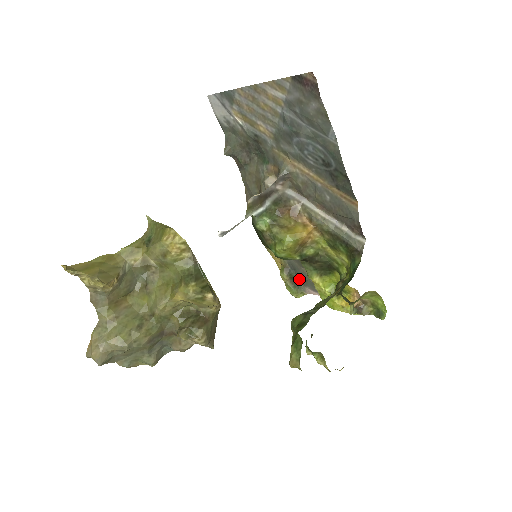
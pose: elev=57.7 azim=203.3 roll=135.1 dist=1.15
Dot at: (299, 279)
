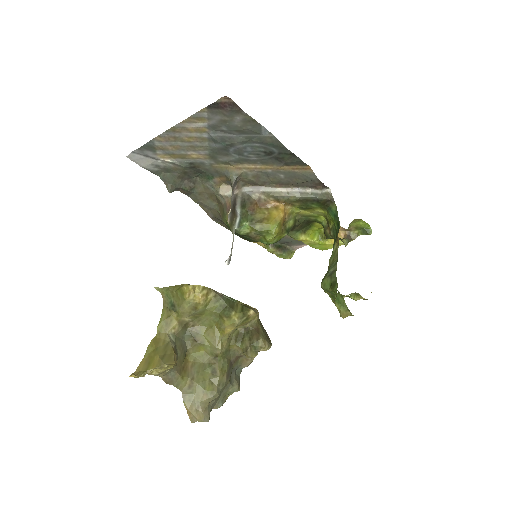
Dot at: (284, 244)
